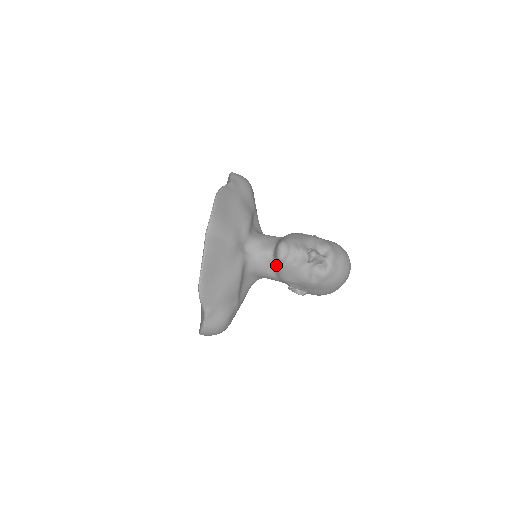
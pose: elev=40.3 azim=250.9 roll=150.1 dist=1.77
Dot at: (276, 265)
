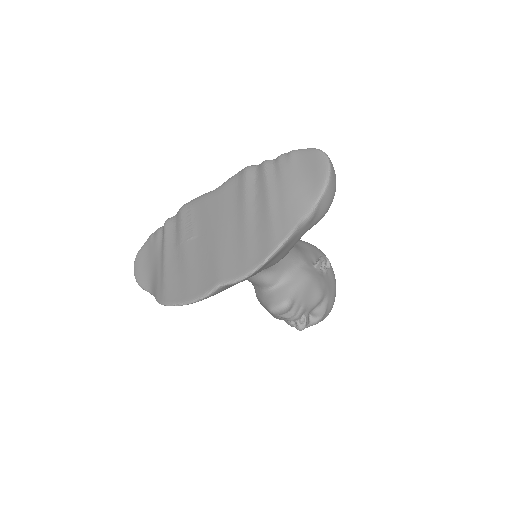
Dot at: (263, 298)
